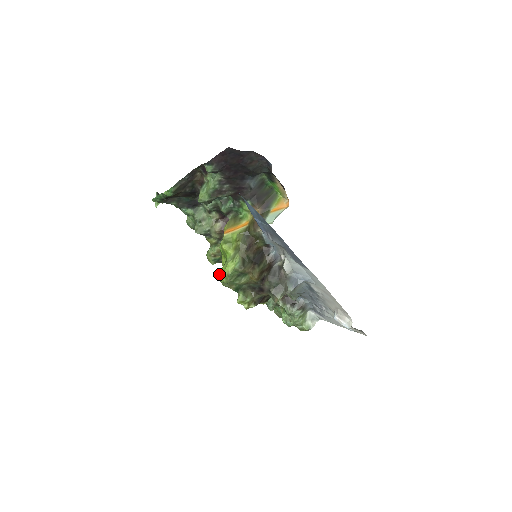
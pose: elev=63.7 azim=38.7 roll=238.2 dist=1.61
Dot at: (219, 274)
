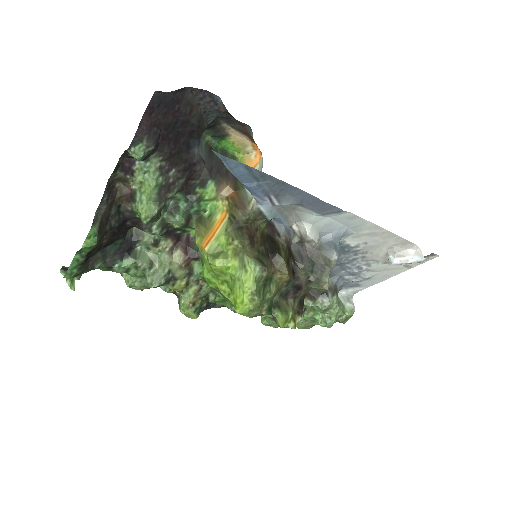
Dot at: (236, 304)
